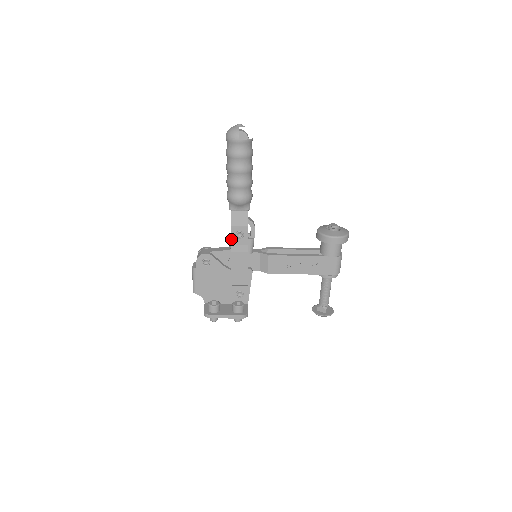
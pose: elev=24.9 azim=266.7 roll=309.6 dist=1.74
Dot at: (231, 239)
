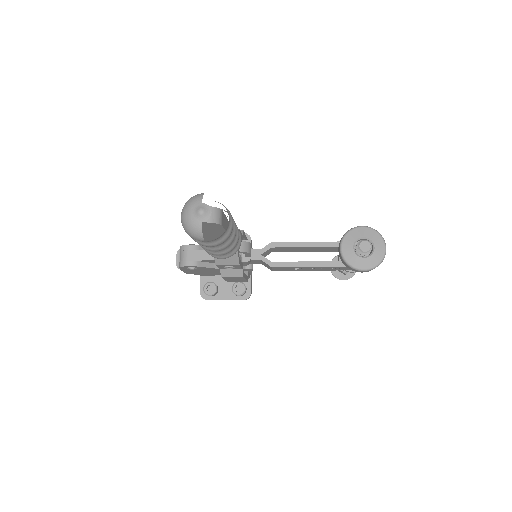
Dot at: occluded
